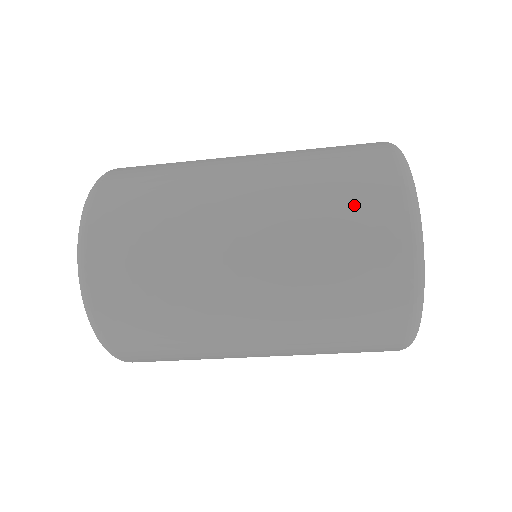
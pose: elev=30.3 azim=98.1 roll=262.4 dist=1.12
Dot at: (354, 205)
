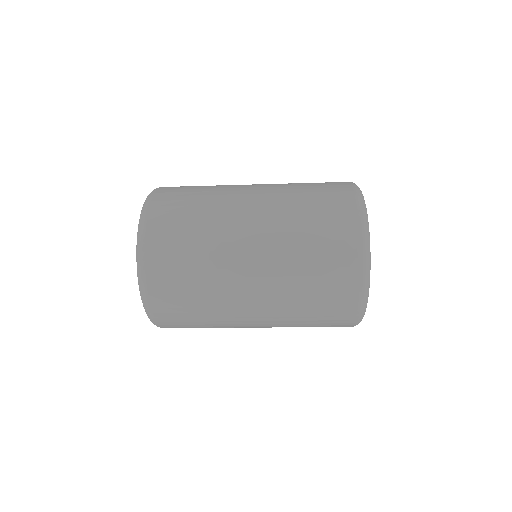
Dot at: (323, 189)
